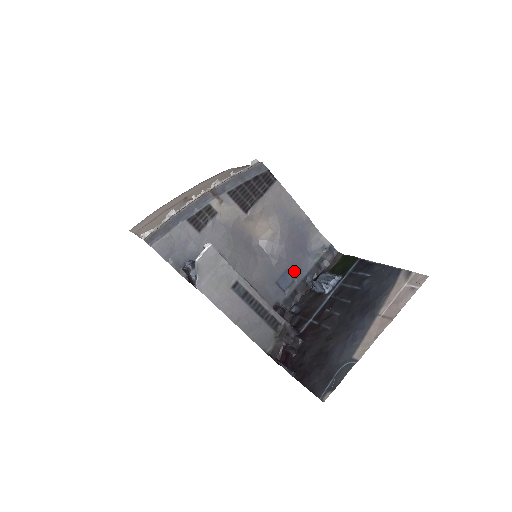
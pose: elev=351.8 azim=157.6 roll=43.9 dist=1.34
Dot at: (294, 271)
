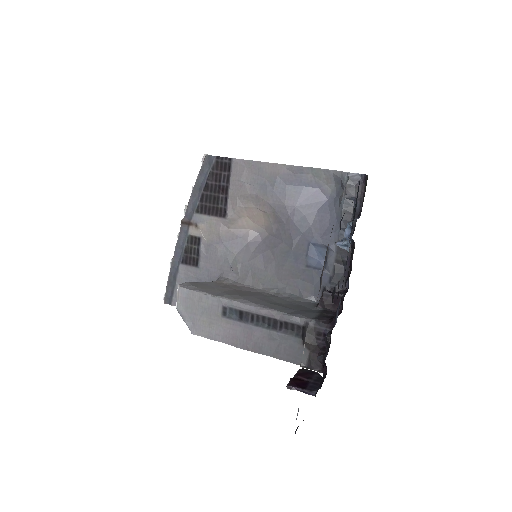
Dot at: (321, 239)
